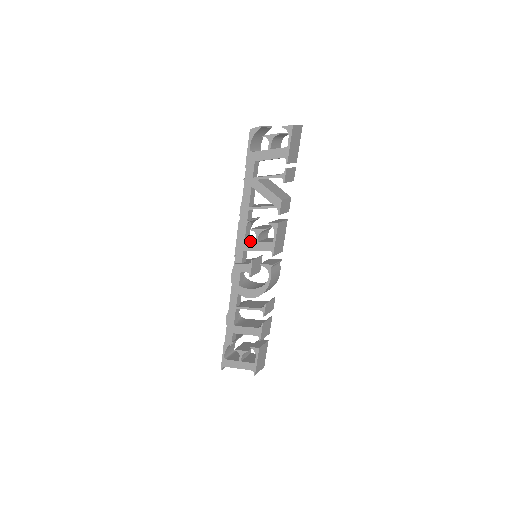
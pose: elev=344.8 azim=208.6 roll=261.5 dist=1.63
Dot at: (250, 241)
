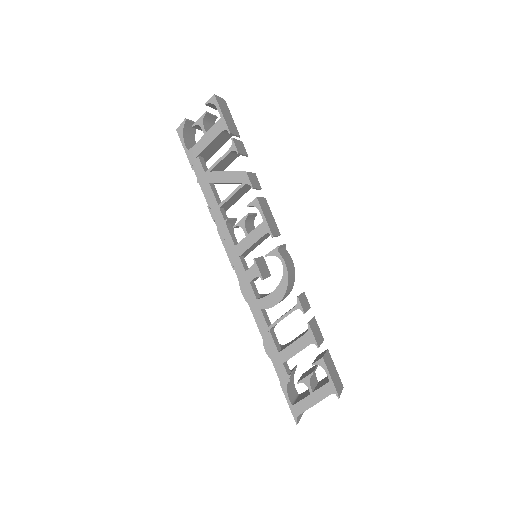
Dot at: (240, 242)
